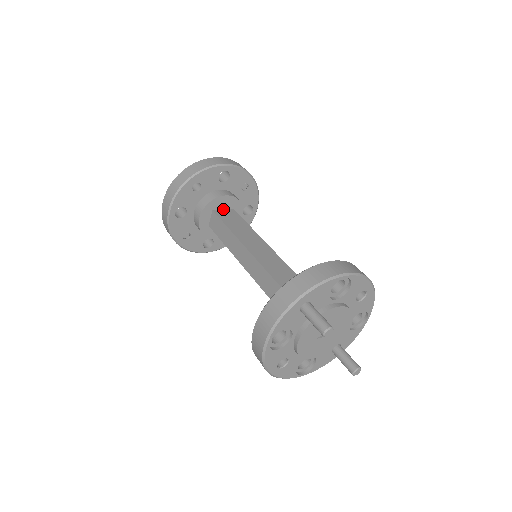
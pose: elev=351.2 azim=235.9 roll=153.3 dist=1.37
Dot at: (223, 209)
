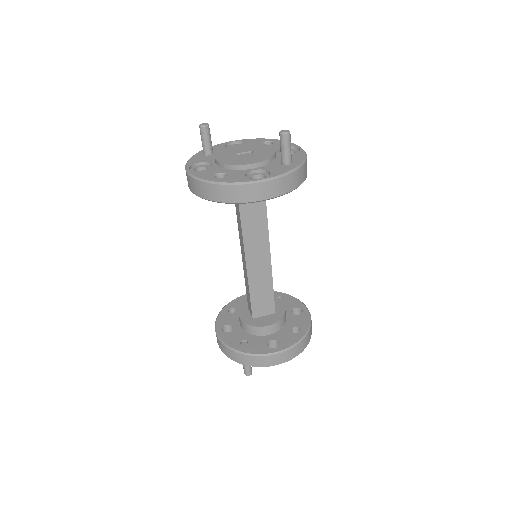
Dot at: occluded
